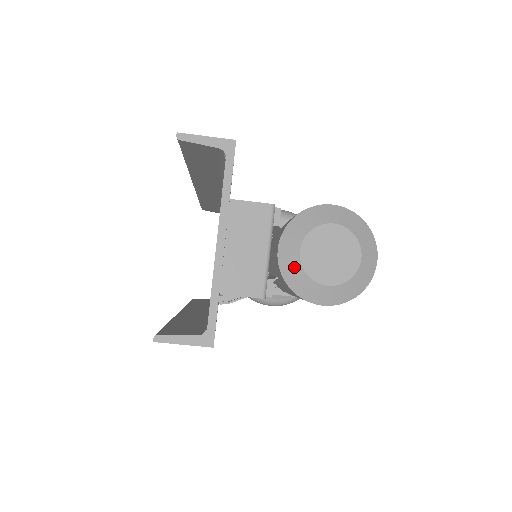
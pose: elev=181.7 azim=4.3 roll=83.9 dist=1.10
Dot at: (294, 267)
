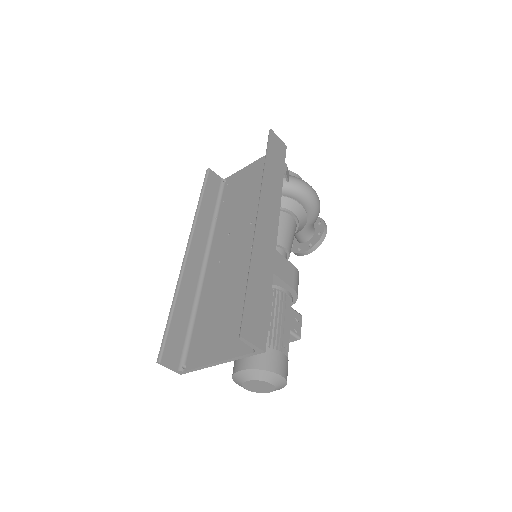
Dot at: (240, 380)
